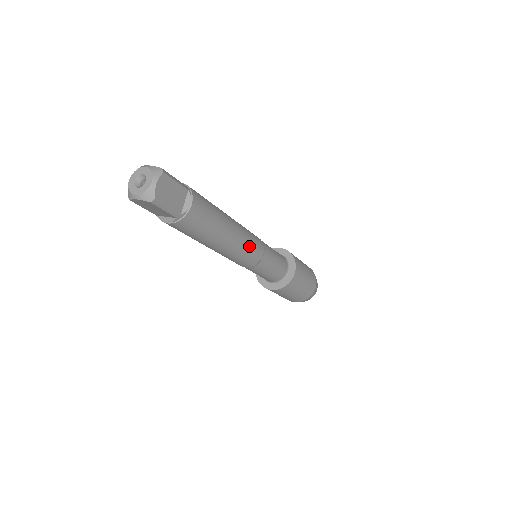
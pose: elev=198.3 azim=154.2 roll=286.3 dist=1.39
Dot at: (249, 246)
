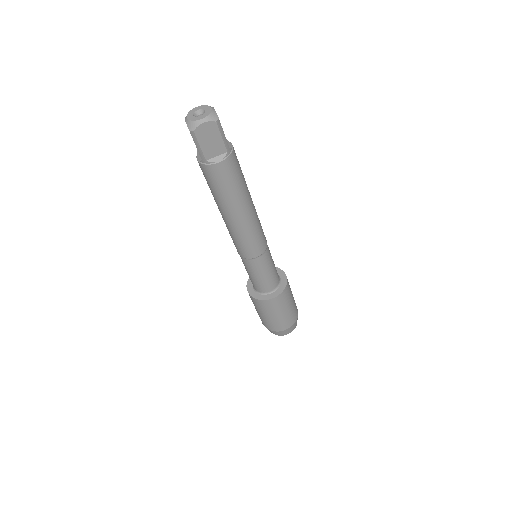
Dot at: (248, 239)
